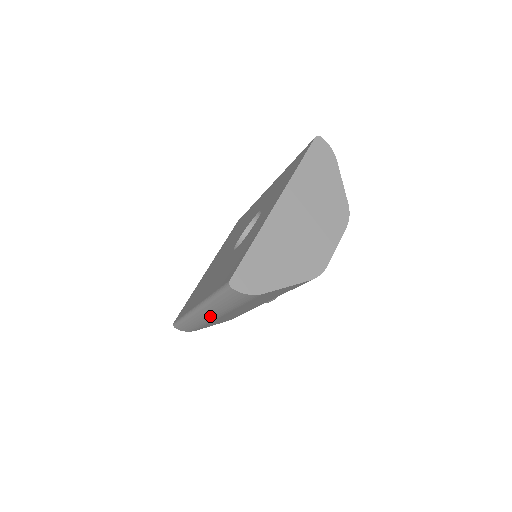
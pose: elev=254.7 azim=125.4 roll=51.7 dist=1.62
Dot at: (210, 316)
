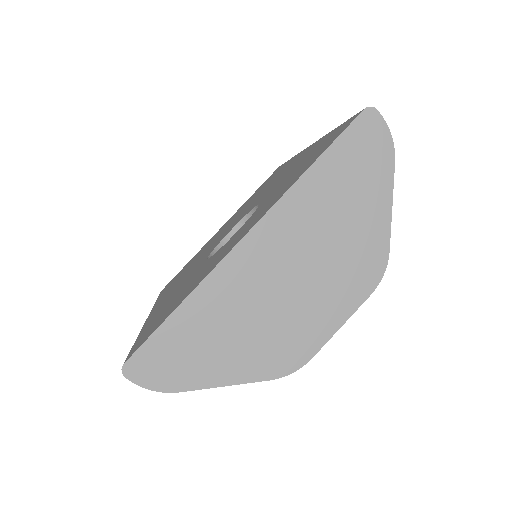
Dot at: occluded
